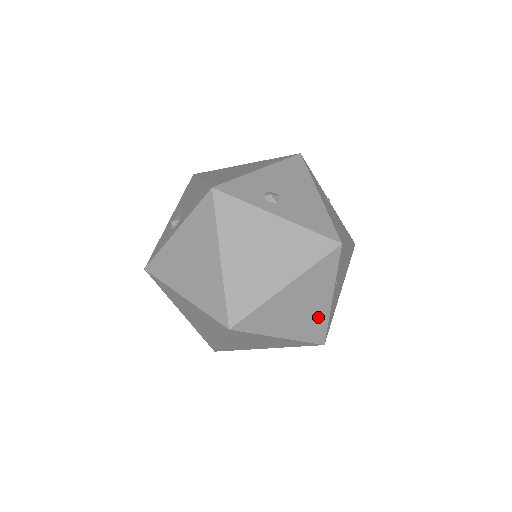
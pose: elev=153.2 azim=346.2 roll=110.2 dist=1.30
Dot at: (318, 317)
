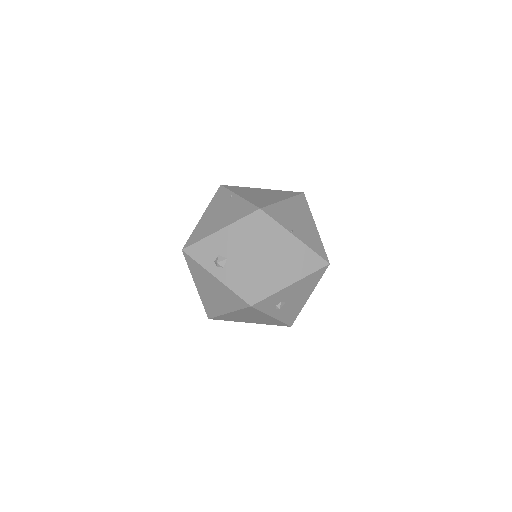
Dot at: occluded
